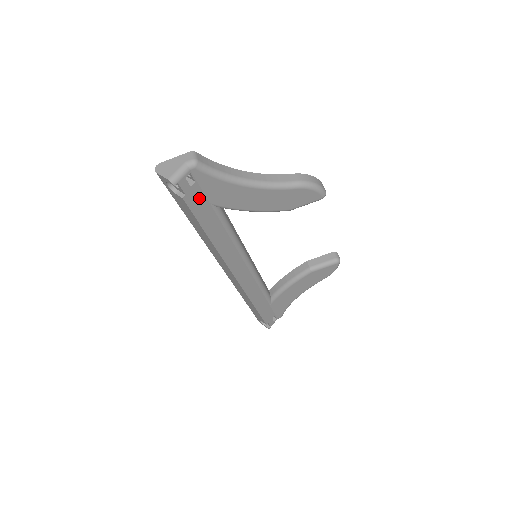
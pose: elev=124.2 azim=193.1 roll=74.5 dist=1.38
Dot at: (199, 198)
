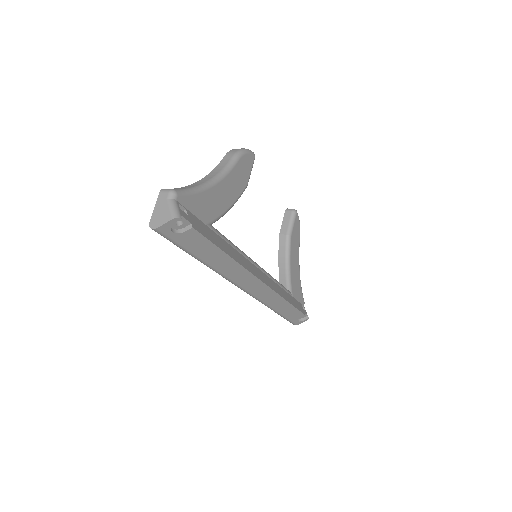
Dot at: (198, 223)
